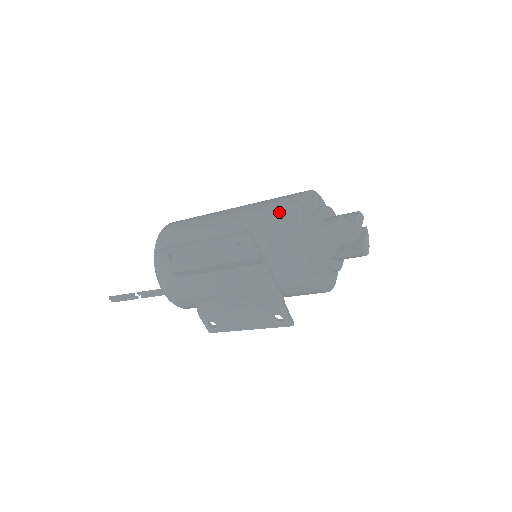
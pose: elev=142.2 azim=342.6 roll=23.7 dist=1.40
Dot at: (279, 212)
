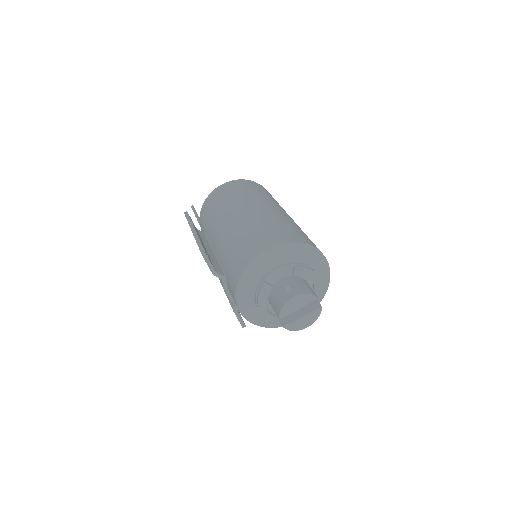
Dot at: (246, 248)
